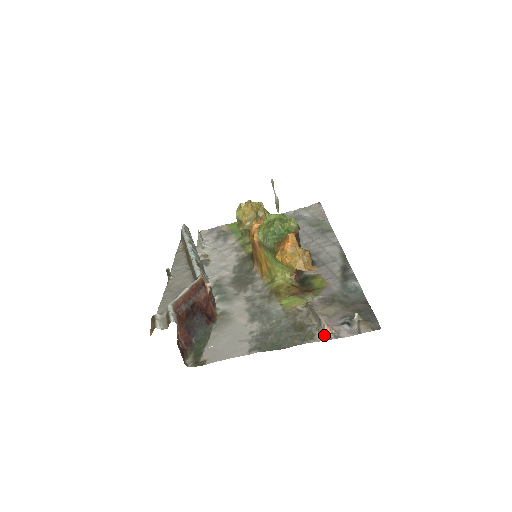
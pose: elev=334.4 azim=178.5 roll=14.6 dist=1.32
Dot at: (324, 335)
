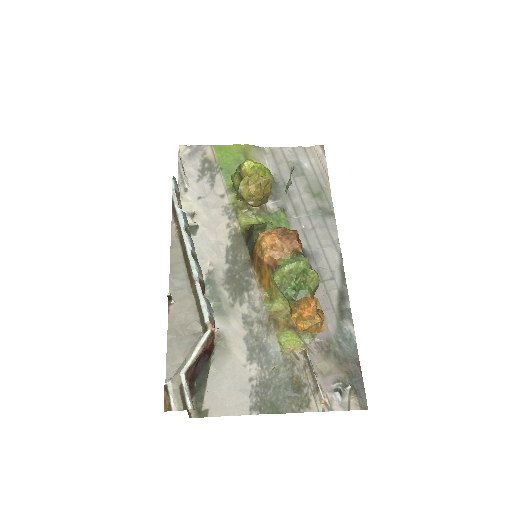
Dot at: (319, 405)
